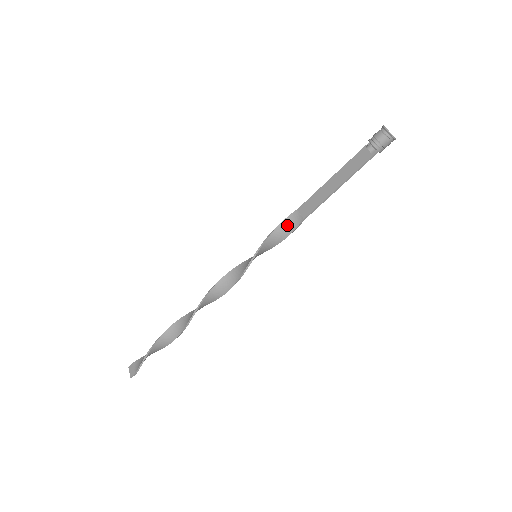
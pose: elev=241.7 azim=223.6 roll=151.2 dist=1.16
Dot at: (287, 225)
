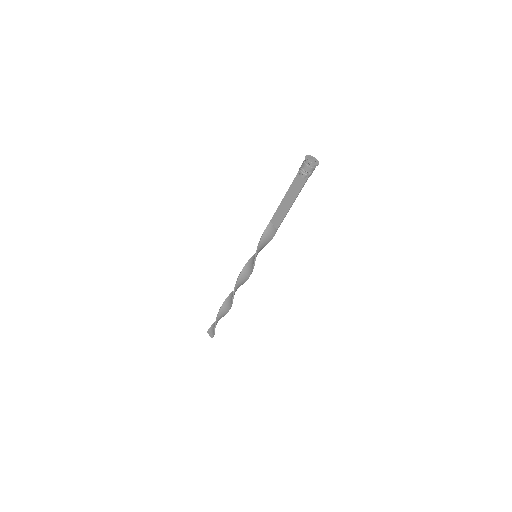
Dot at: (268, 234)
